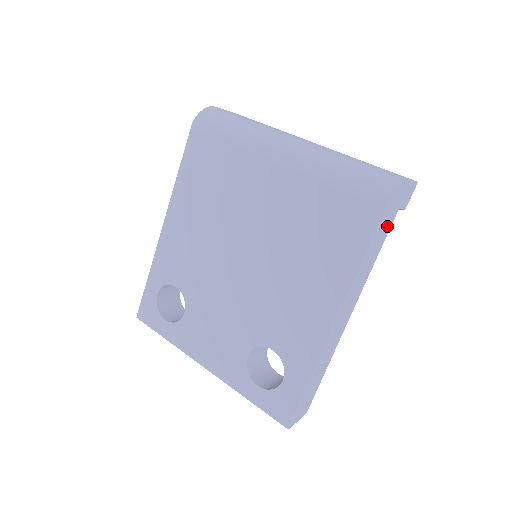
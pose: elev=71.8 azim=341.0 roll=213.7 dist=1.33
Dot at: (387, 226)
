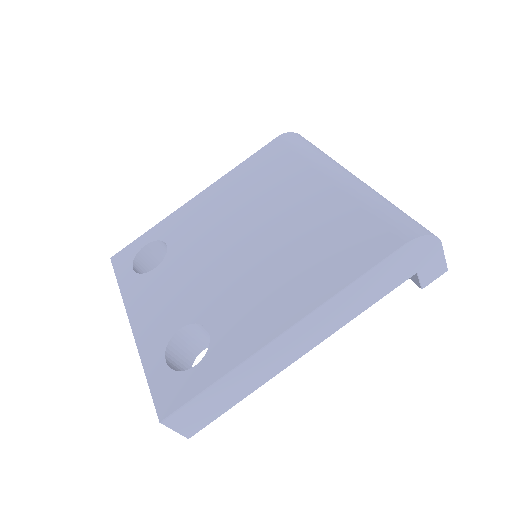
Dot at: (398, 275)
